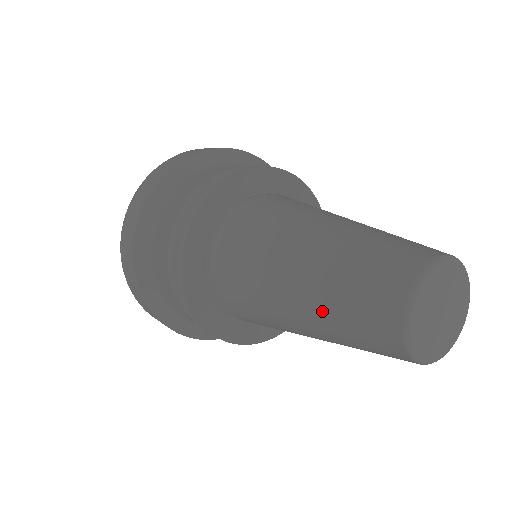
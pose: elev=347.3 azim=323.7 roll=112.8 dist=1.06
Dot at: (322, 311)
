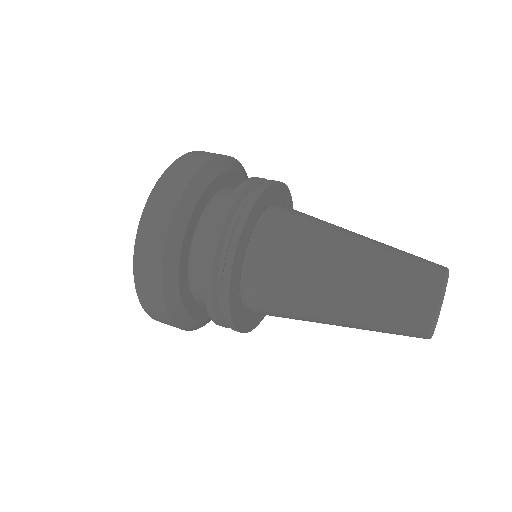
Dot at: (374, 284)
